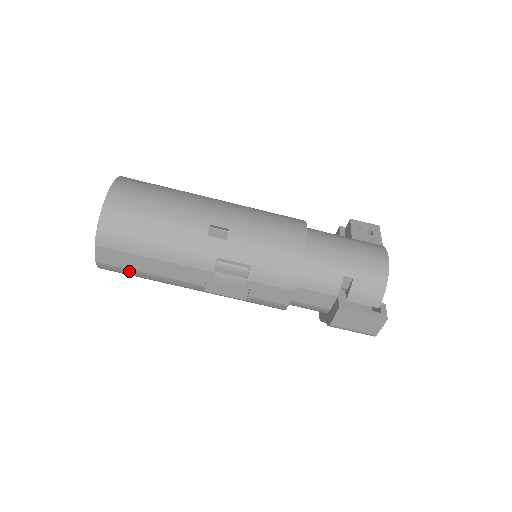
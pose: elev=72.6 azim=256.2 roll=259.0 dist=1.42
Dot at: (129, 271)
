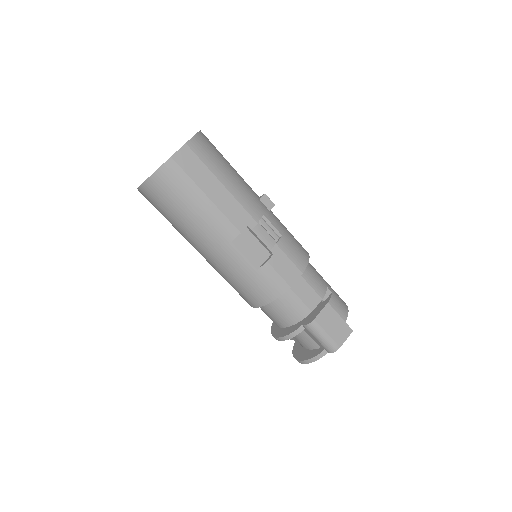
Dot at: (189, 184)
